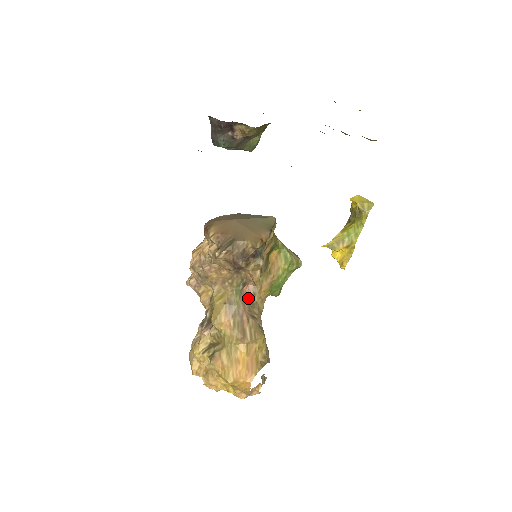
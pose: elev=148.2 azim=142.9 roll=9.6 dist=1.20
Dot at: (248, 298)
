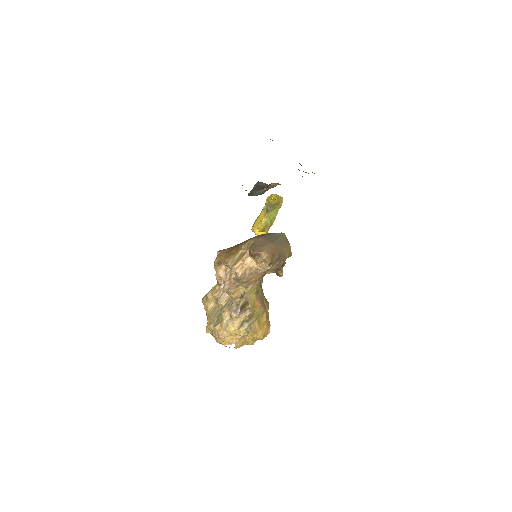
Dot at: (261, 284)
